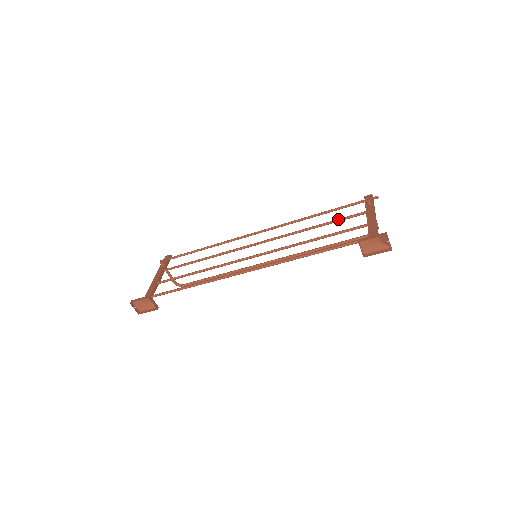
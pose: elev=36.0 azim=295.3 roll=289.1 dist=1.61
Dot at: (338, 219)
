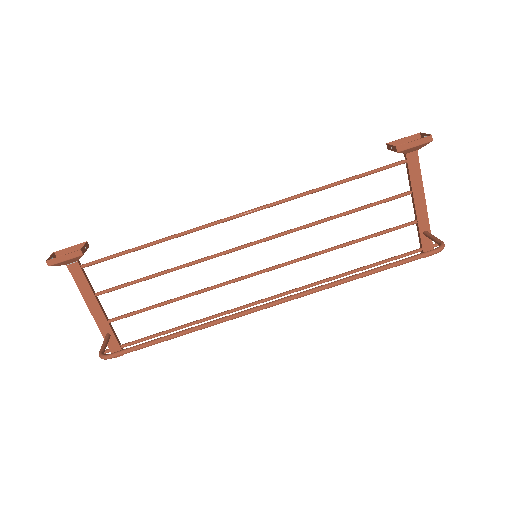
Dot at: (379, 232)
